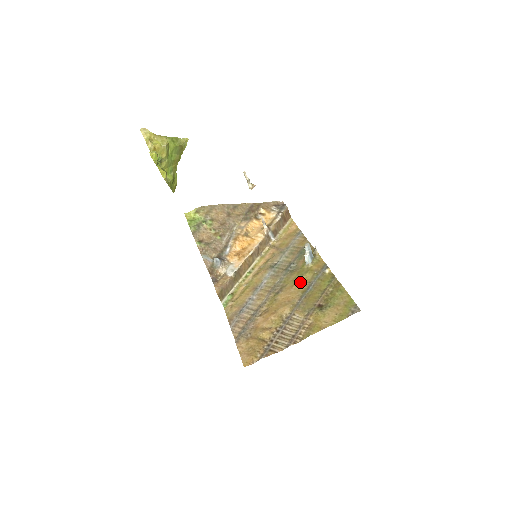
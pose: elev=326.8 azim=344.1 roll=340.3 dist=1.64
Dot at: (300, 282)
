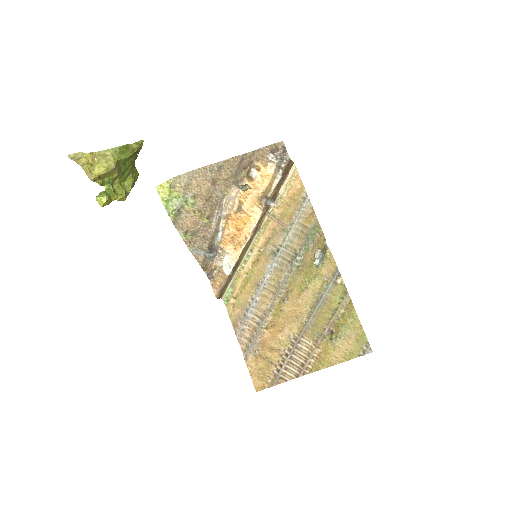
Dot at: (308, 292)
